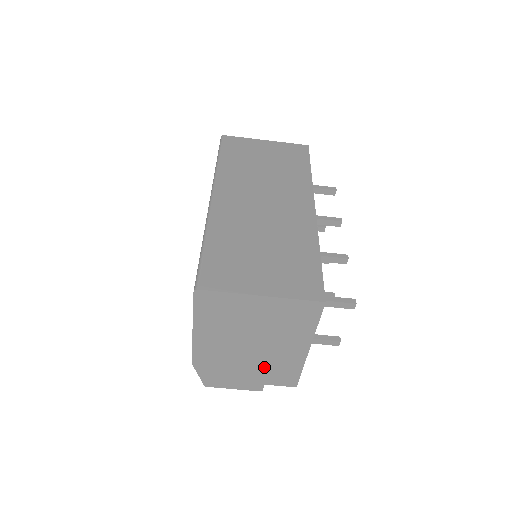
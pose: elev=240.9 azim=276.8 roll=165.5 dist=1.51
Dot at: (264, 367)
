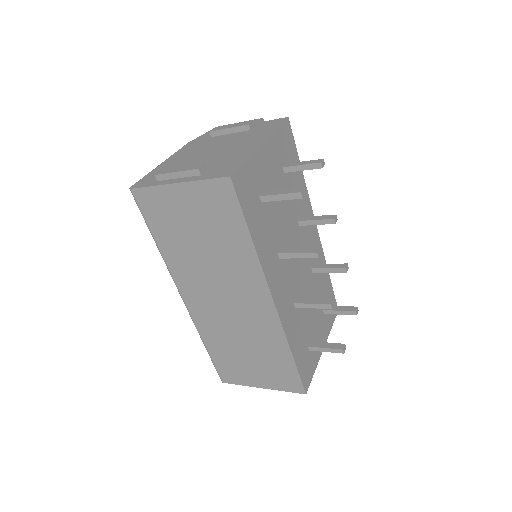
Dot at: occluded
